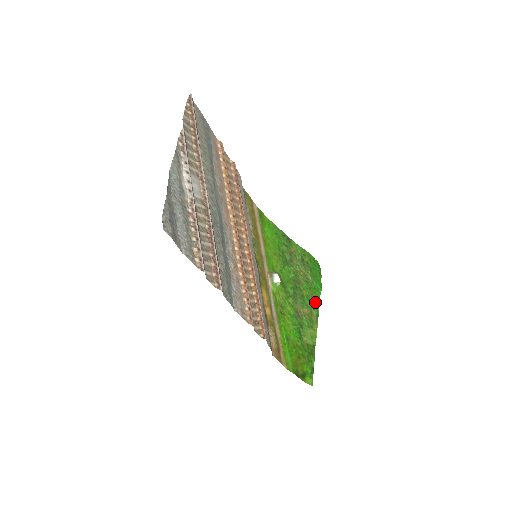
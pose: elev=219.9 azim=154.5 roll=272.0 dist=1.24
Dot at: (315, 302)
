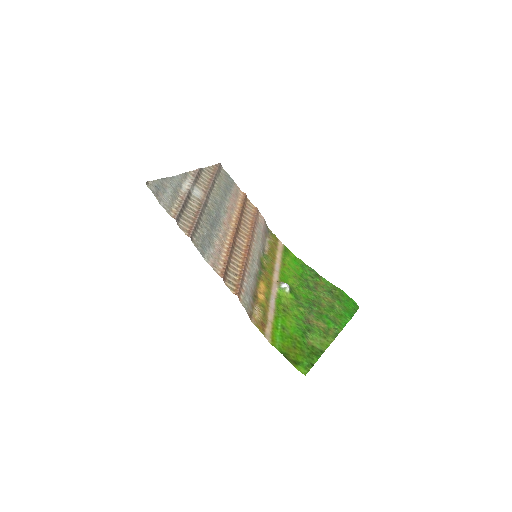
Dot at: (338, 324)
